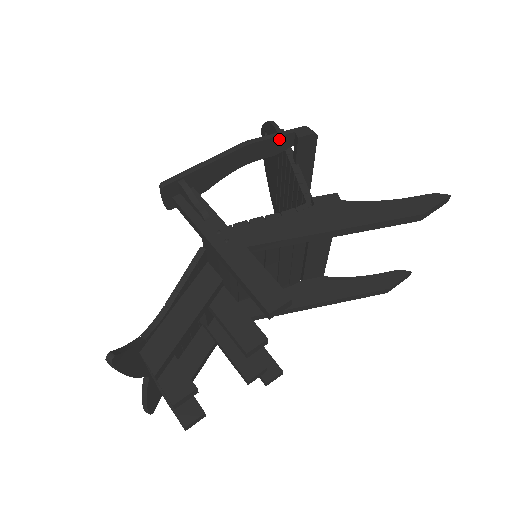
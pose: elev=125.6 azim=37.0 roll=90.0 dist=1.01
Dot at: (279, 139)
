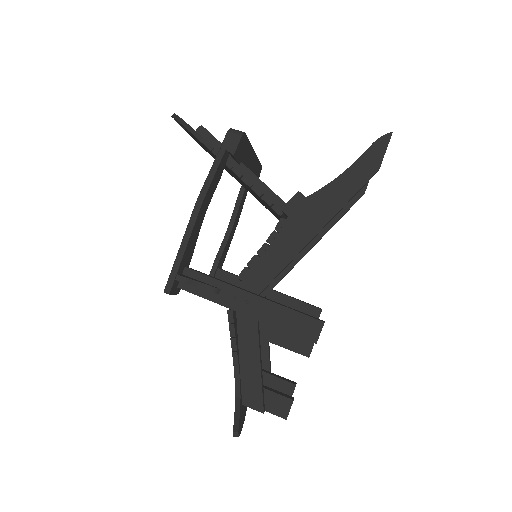
Dot at: (218, 168)
